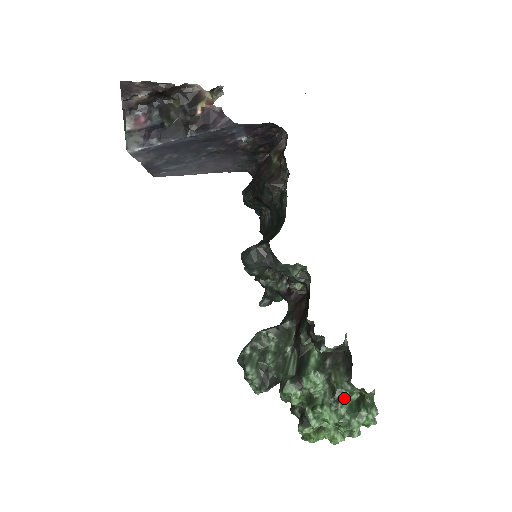
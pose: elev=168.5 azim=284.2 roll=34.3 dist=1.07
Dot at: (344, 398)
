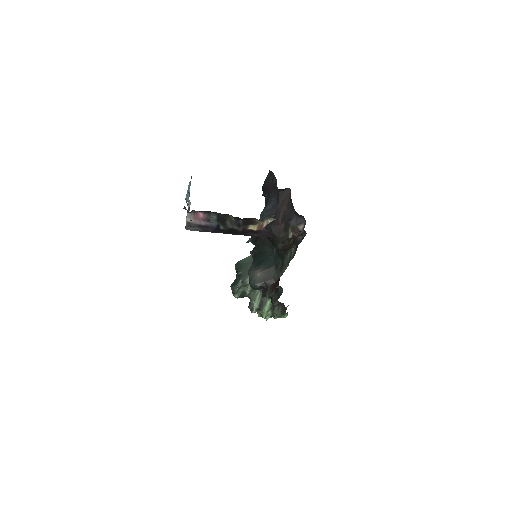
Dot at: occluded
